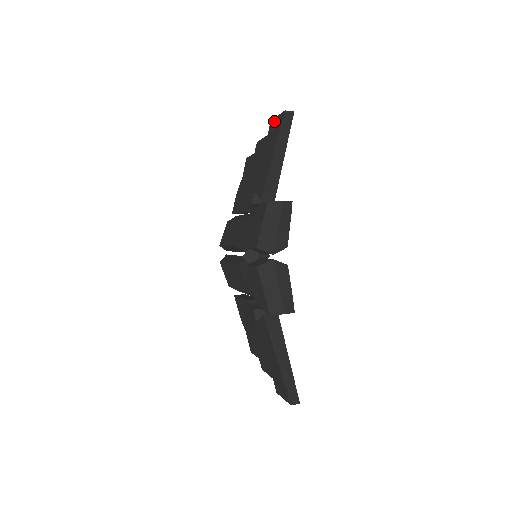
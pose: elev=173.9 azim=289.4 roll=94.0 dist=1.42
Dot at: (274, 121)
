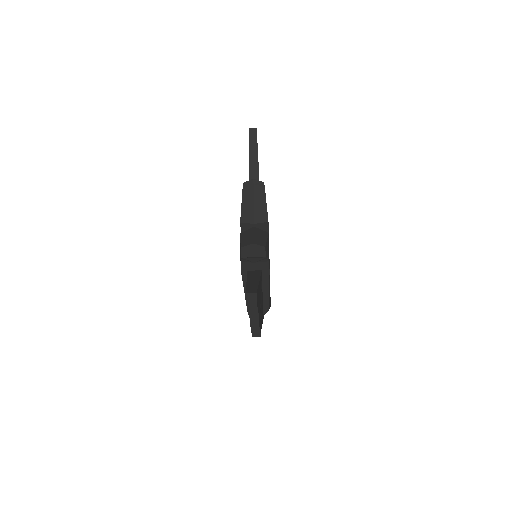
Dot at: occluded
